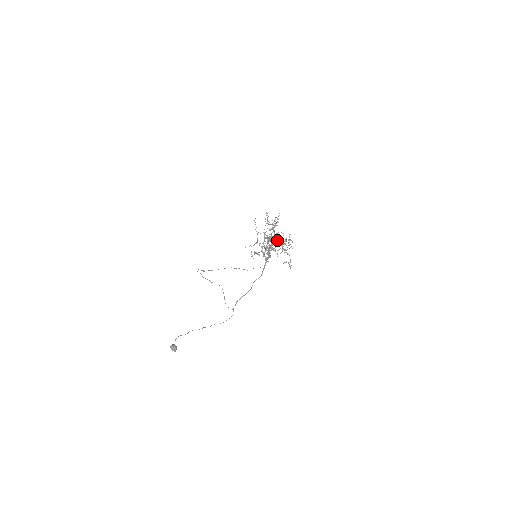
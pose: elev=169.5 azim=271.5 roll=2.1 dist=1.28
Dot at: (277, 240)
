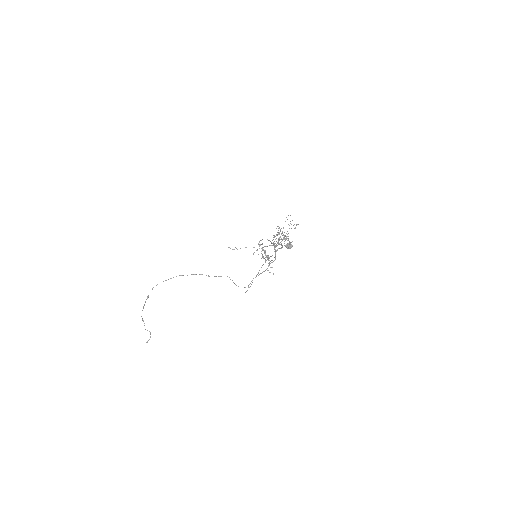
Dot at: (265, 252)
